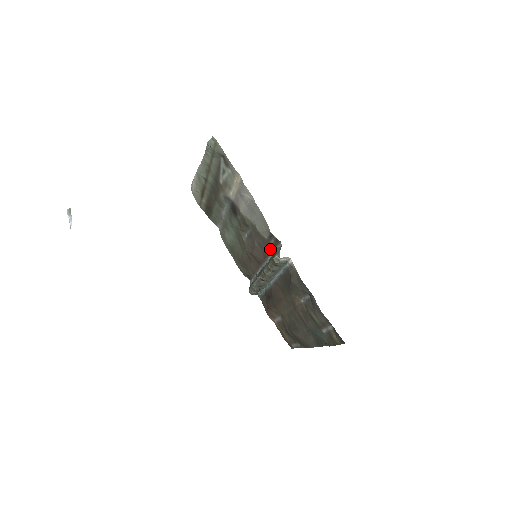
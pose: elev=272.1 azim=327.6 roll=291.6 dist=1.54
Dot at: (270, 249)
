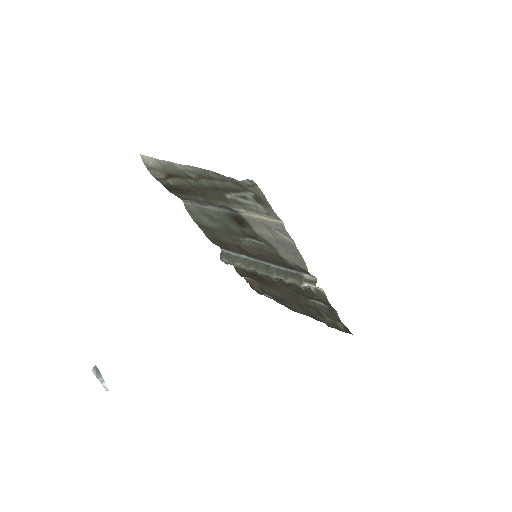
Dot at: (290, 268)
